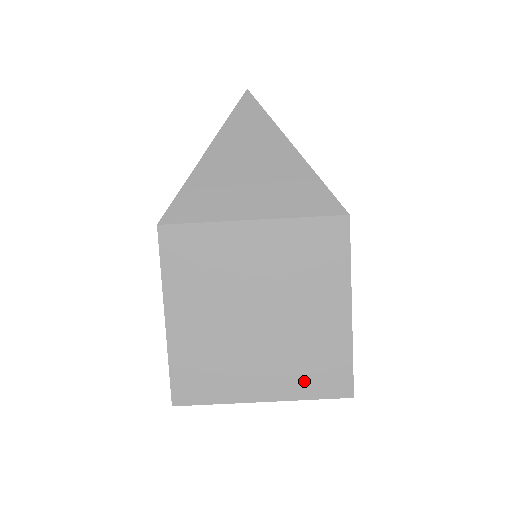
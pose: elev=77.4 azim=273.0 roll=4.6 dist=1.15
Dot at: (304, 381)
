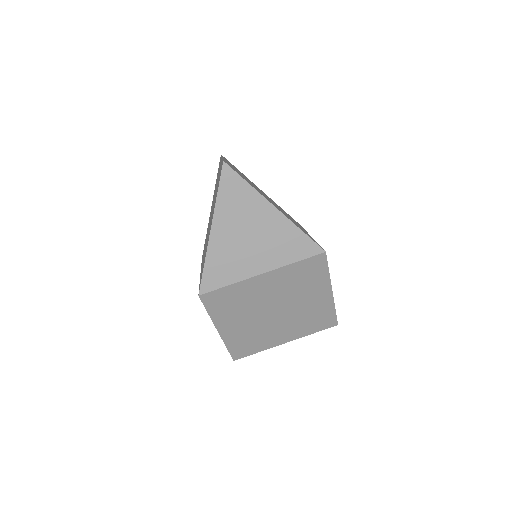
Dot at: (308, 328)
